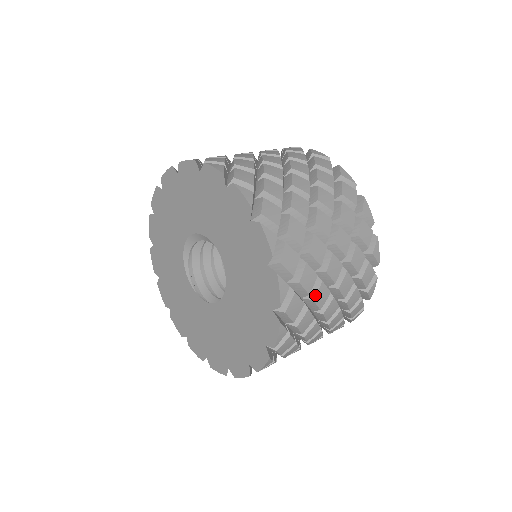
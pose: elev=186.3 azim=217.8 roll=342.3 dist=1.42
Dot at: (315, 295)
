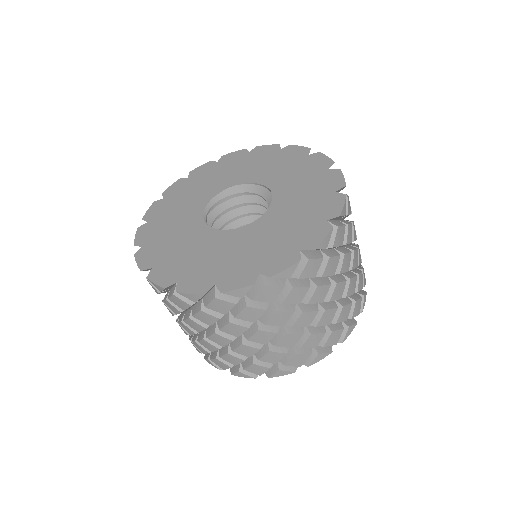
Dot at: (346, 253)
